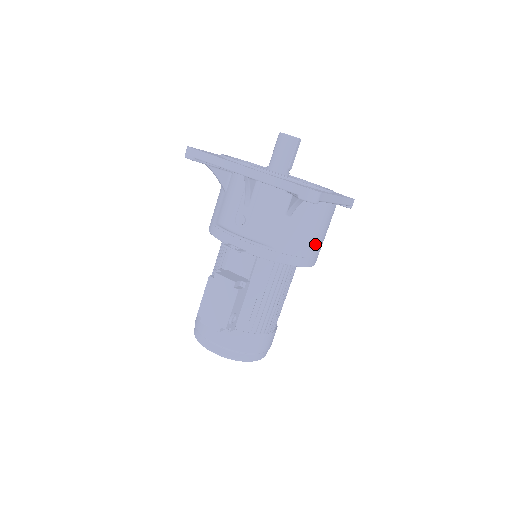
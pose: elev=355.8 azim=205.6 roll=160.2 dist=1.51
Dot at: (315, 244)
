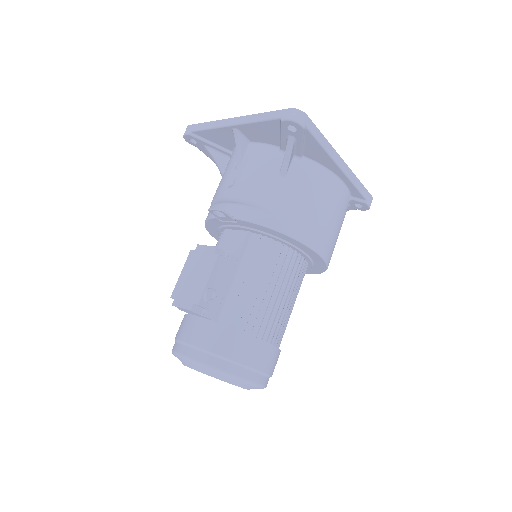
Dot at: (319, 221)
